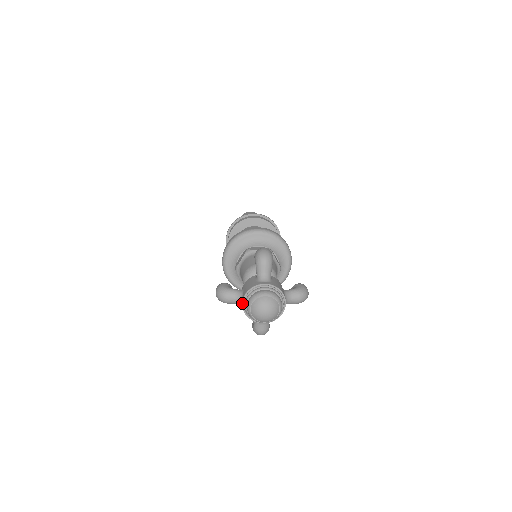
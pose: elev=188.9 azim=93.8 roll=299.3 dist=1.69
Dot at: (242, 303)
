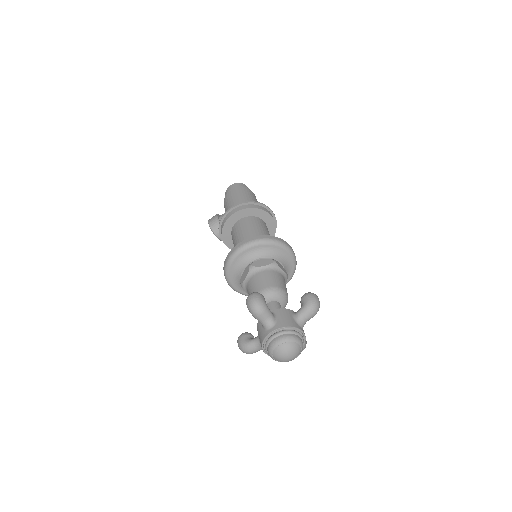
Dot at: (272, 331)
